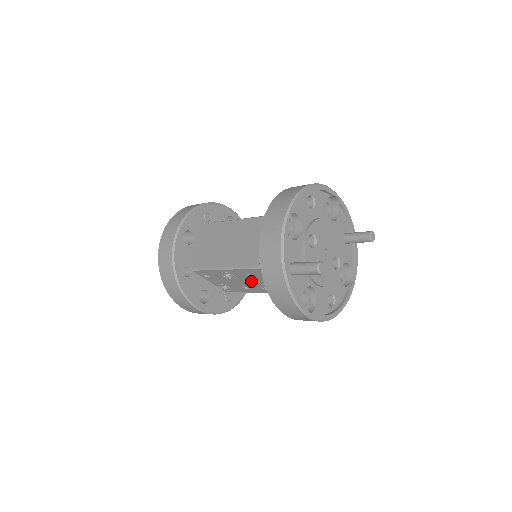
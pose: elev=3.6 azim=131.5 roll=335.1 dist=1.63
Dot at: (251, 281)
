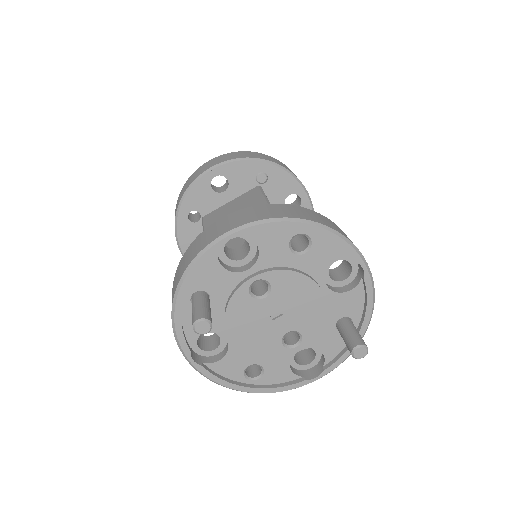
Dot at: occluded
